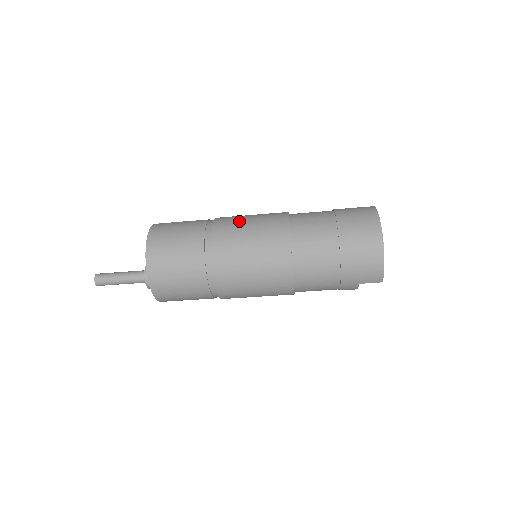
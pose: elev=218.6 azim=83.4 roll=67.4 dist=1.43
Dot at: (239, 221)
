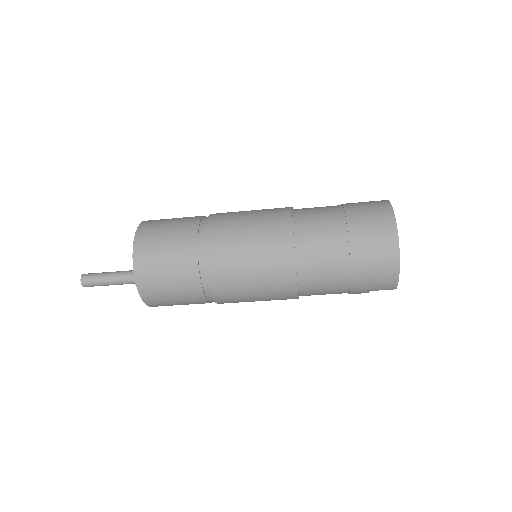
Dot at: (236, 223)
